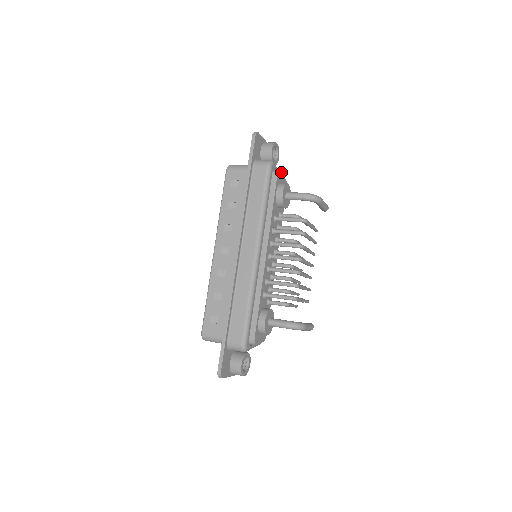
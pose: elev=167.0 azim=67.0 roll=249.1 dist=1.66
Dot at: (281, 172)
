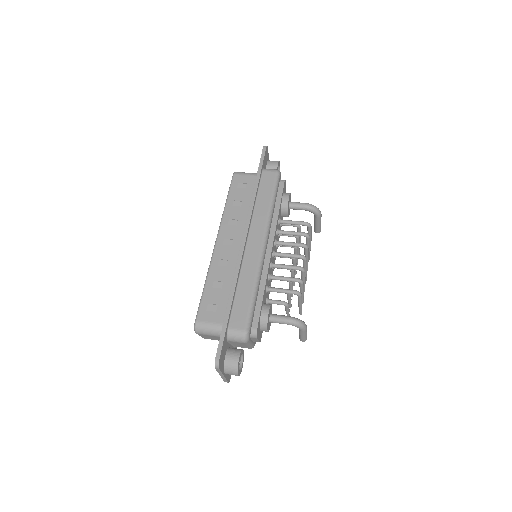
Dot at: (285, 184)
